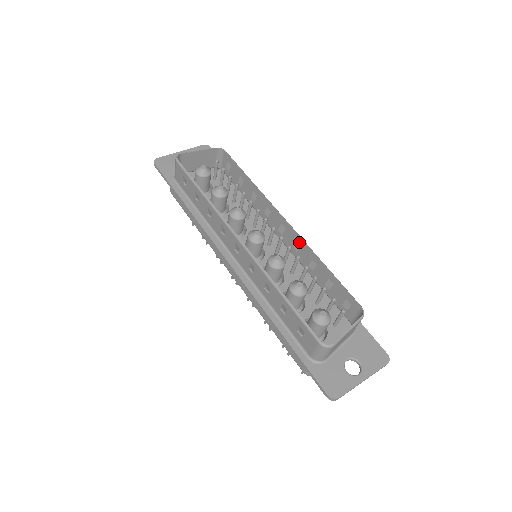
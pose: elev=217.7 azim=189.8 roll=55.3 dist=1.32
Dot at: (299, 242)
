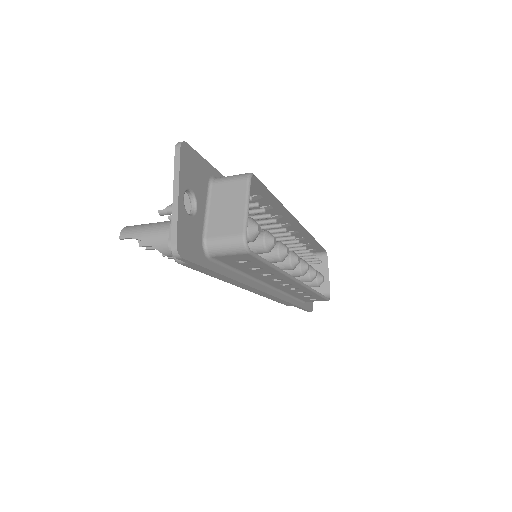
Dot at: (300, 232)
